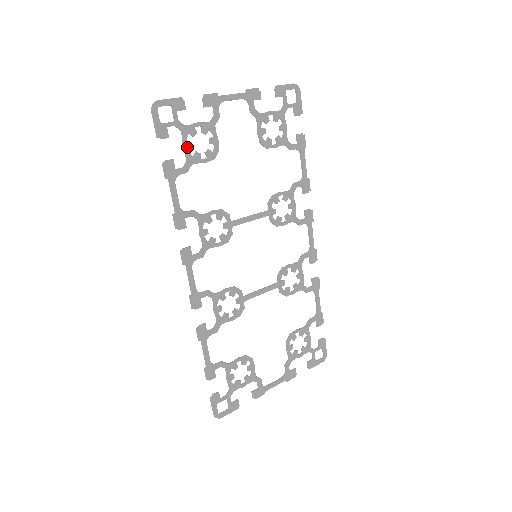
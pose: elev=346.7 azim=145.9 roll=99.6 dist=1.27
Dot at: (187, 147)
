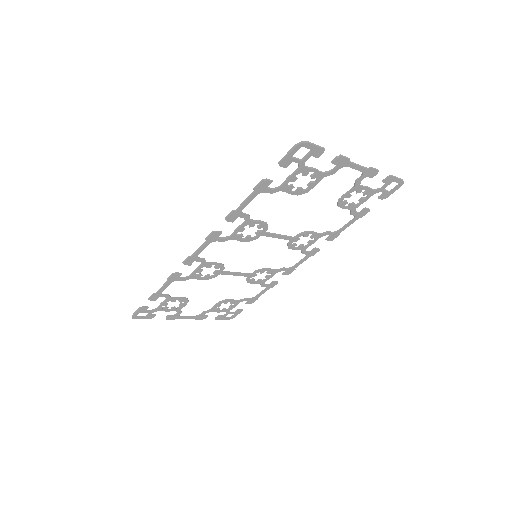
Dot at: (291, 179)
